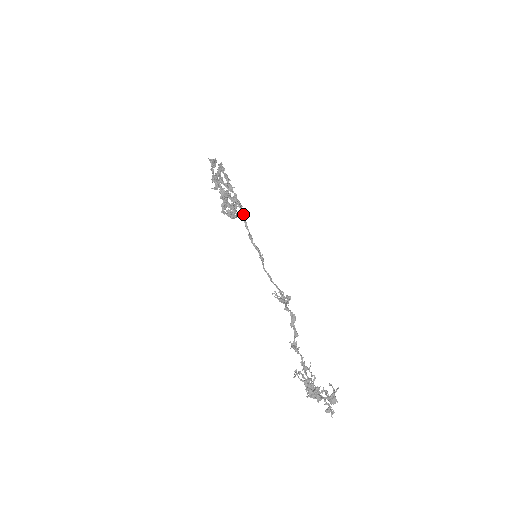
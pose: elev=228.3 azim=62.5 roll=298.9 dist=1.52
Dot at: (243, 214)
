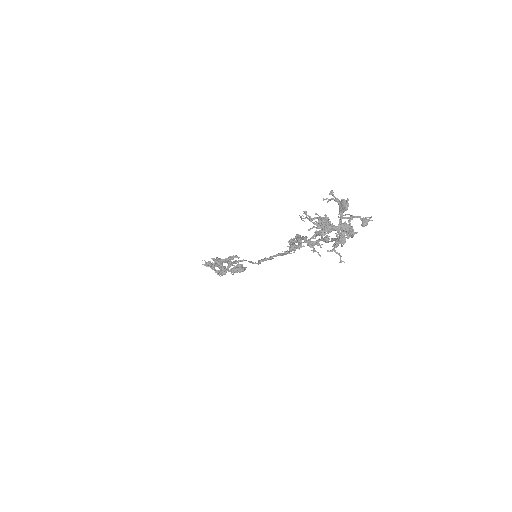
Dot at: occluded
